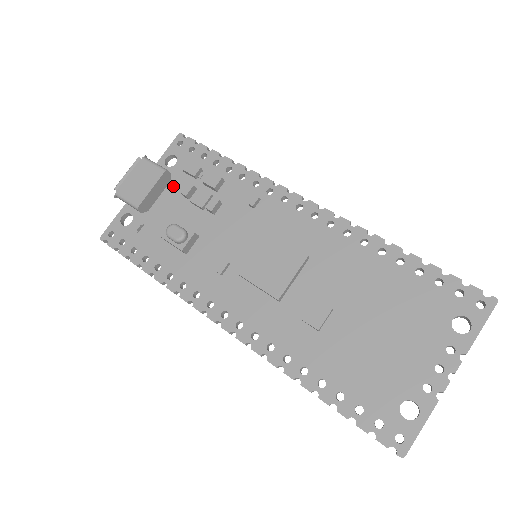
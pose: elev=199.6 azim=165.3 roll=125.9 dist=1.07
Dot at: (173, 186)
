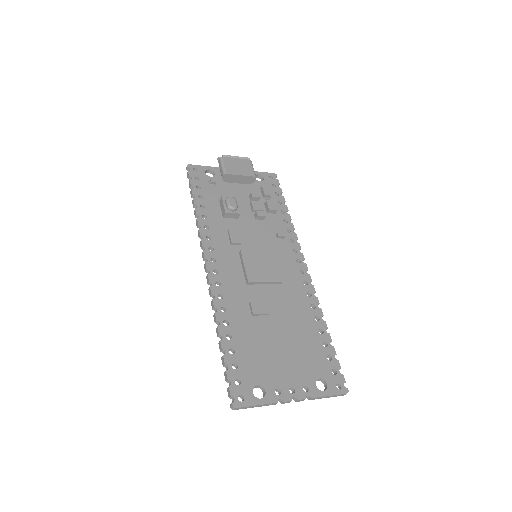
Dot at: (249, 187)
